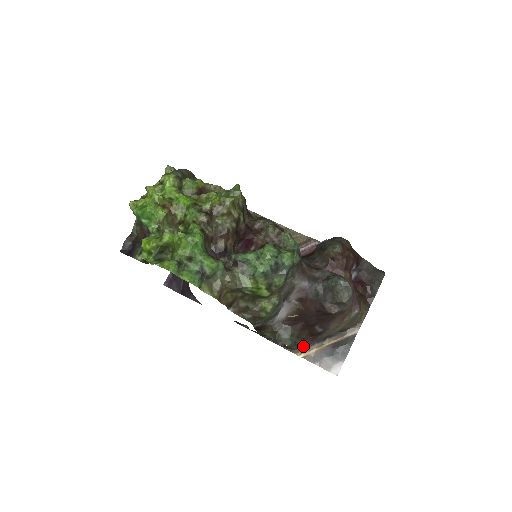
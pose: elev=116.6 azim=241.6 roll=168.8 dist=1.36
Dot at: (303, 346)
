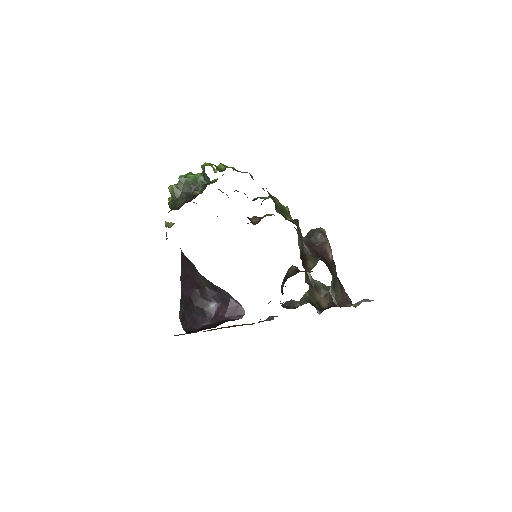
Dot at: (343, 303)
